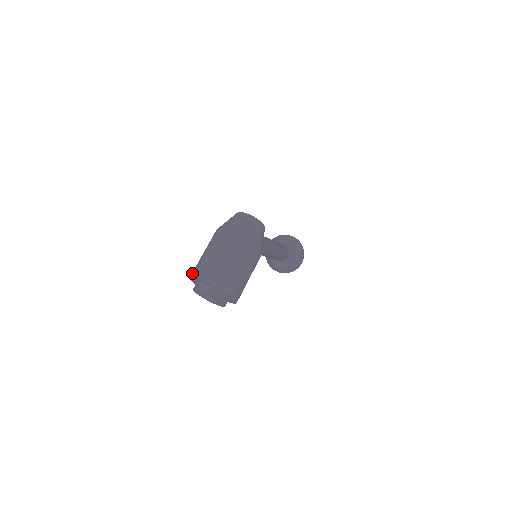
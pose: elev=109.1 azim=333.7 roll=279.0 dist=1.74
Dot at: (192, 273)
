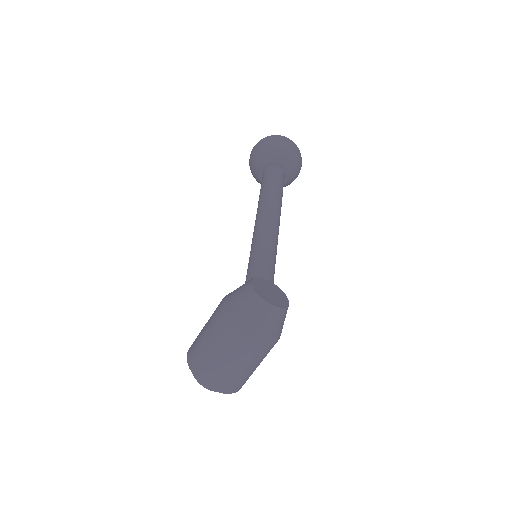
Dot at: (193, 368)
